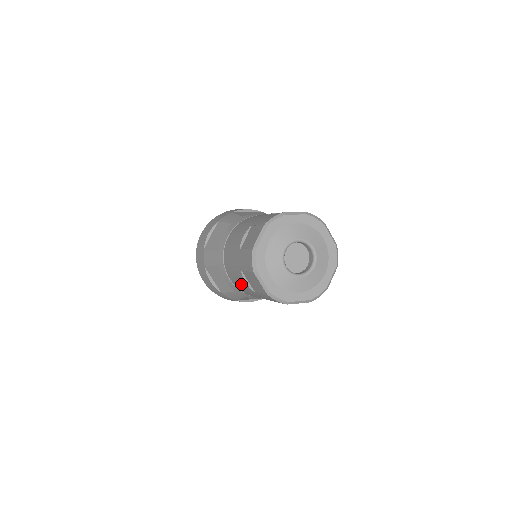
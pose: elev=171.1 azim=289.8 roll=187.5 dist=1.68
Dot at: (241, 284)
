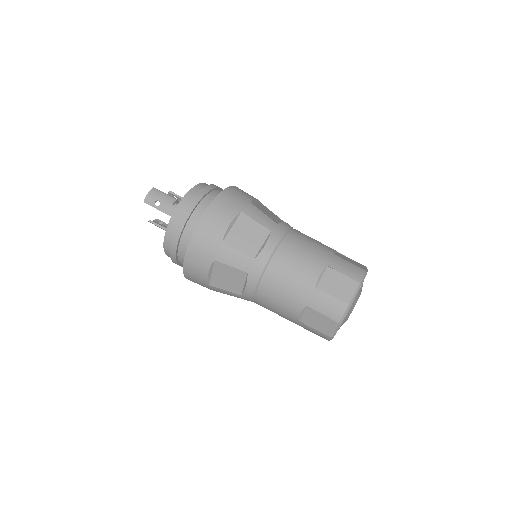
Dot at: (282, 307)
